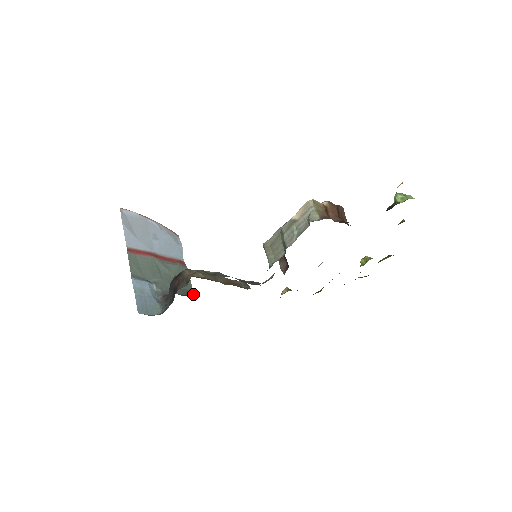
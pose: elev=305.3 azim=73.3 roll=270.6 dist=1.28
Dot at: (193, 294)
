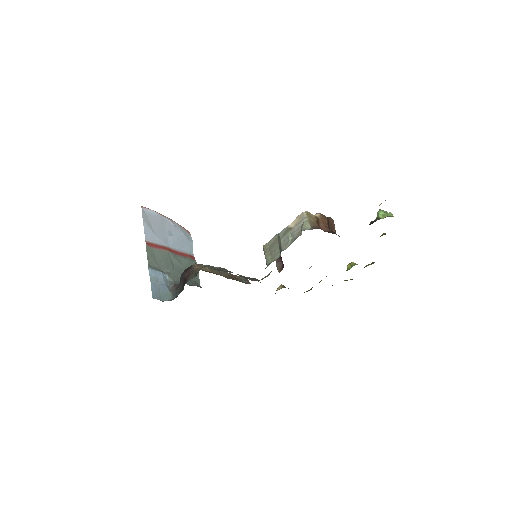
Dot at: occluded
